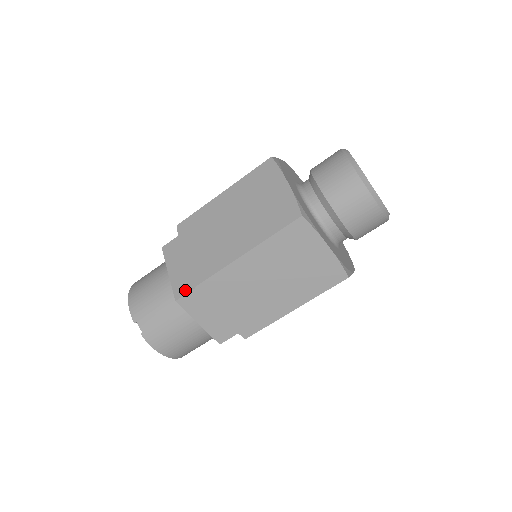
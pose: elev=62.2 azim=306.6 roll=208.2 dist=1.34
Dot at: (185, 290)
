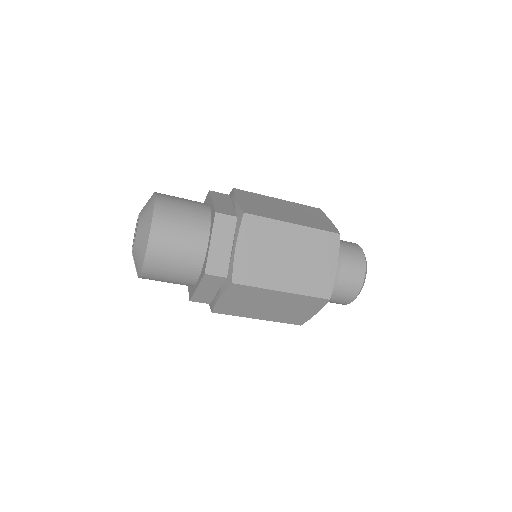
Dot at: (202, 301)
